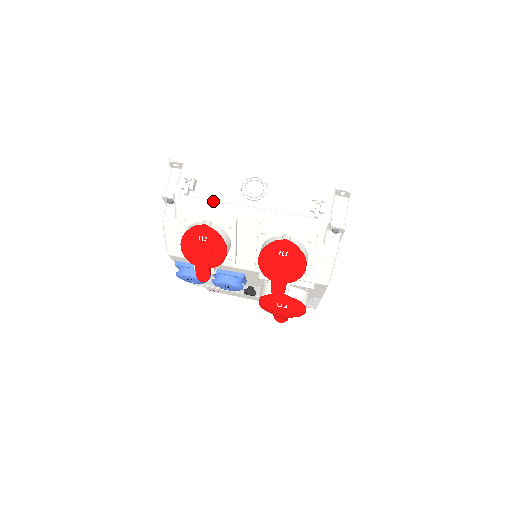
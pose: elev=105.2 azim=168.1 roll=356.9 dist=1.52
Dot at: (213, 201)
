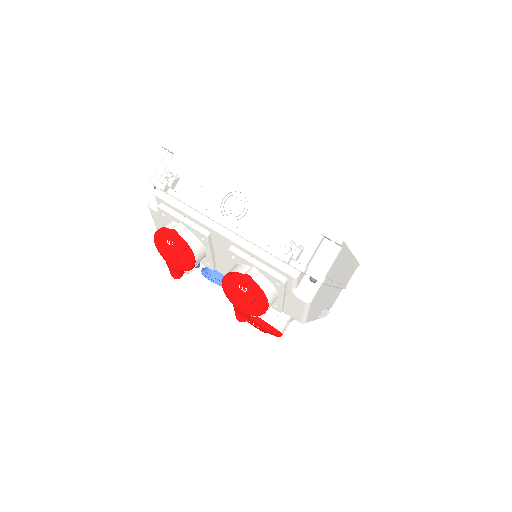
Dot at: (189, 207)
